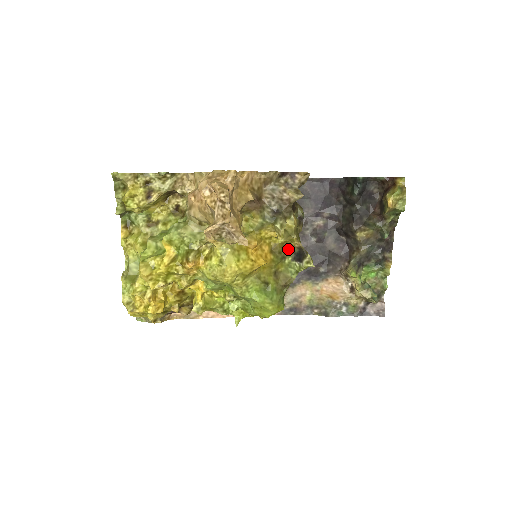
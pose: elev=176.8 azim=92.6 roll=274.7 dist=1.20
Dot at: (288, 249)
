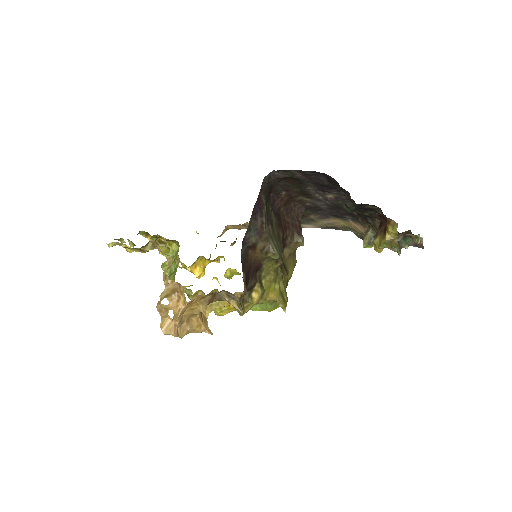
Dot at: occluded
